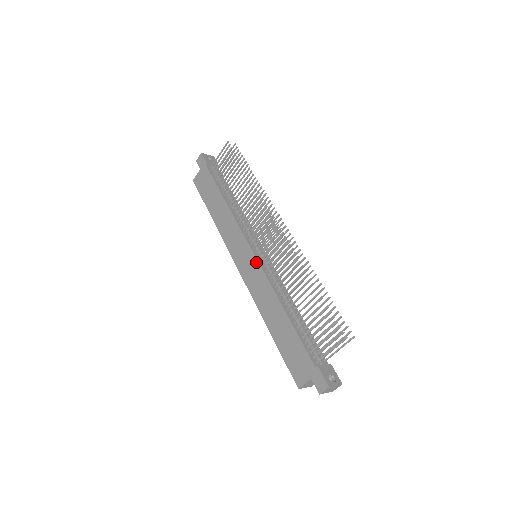
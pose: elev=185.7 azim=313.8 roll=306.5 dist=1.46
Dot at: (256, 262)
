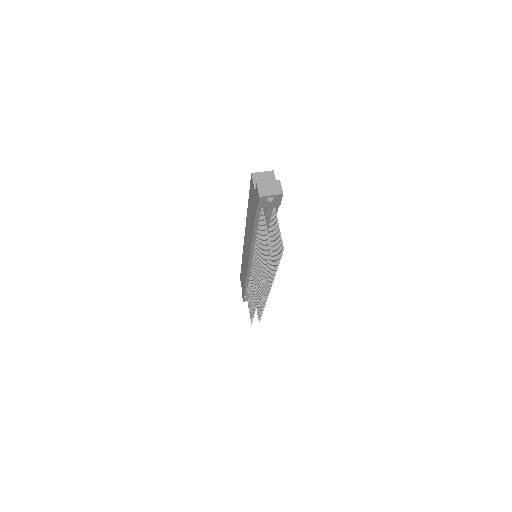
Dot at: (247, 264)
